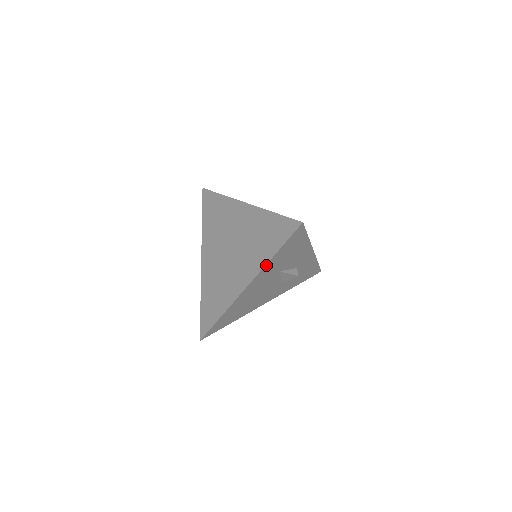
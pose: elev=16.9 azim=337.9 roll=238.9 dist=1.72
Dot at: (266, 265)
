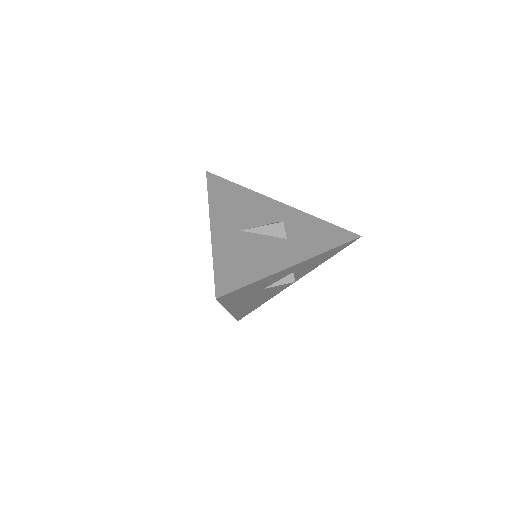
Dot at: (226, 307)
